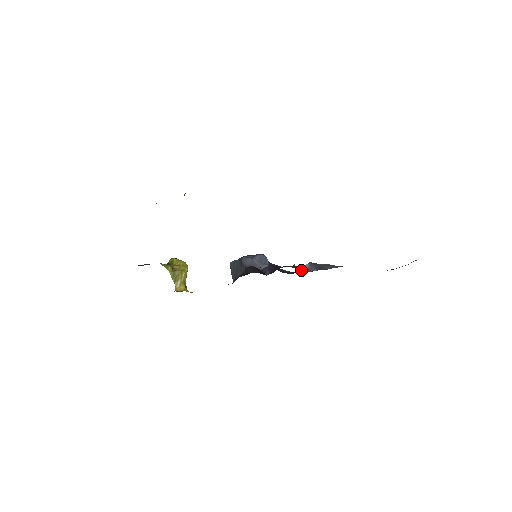
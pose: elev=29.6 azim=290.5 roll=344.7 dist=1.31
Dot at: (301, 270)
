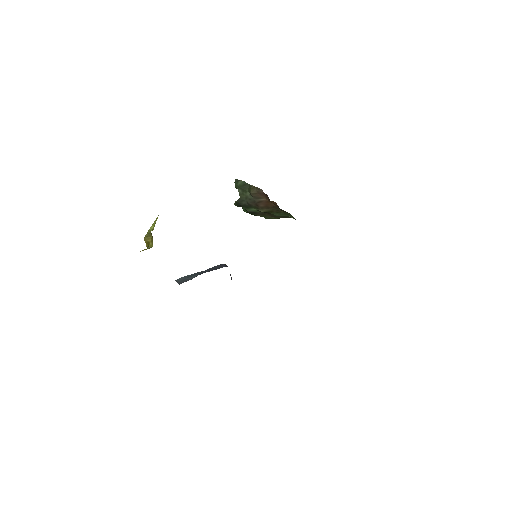
Dot at: occluded
